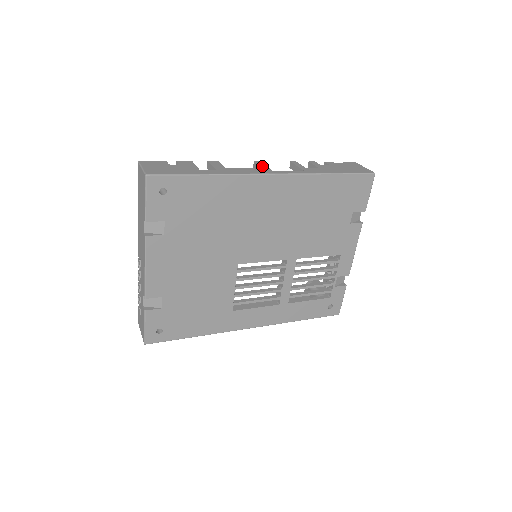
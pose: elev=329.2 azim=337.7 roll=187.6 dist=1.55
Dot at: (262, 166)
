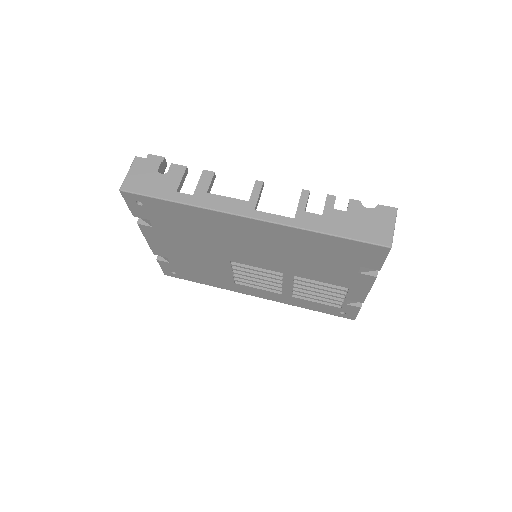
Dot at: (253, 196)
